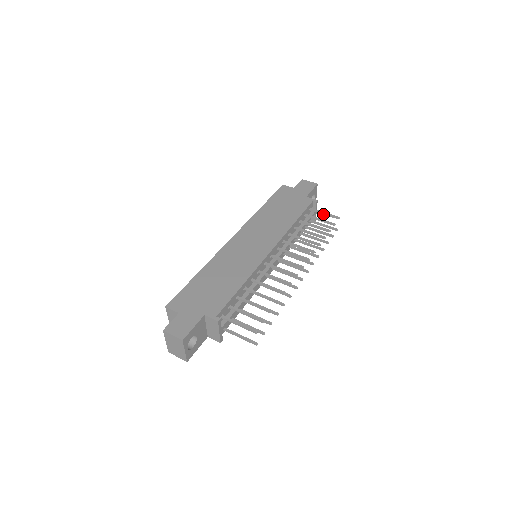
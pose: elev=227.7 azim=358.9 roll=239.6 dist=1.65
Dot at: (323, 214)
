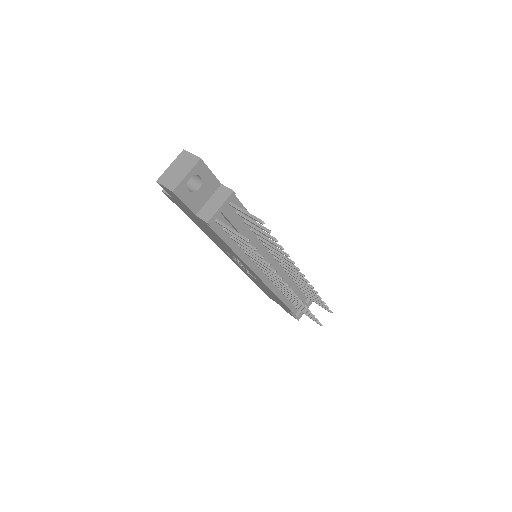
Dot at: (317, 303)
